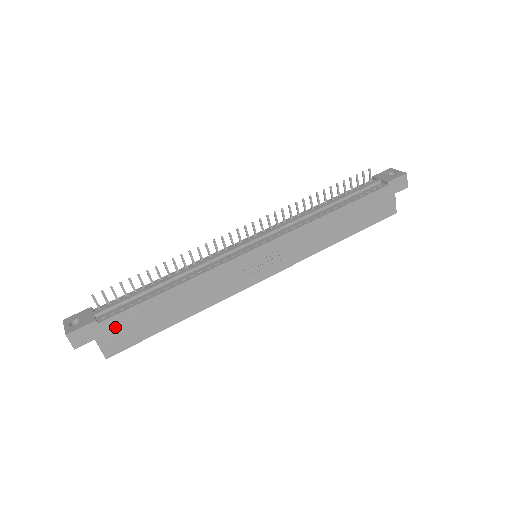
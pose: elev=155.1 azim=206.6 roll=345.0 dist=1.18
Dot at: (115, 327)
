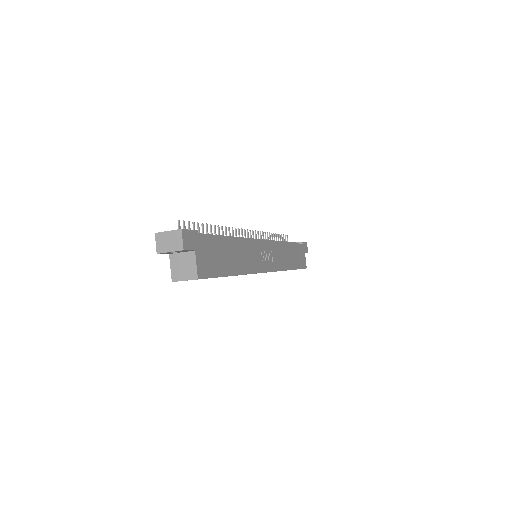
Dot at: (206, 248)
